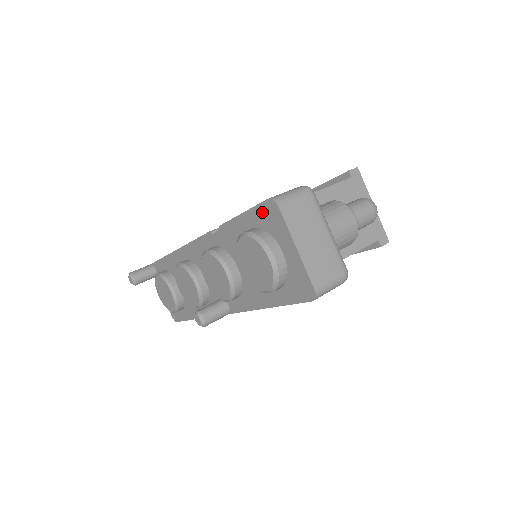
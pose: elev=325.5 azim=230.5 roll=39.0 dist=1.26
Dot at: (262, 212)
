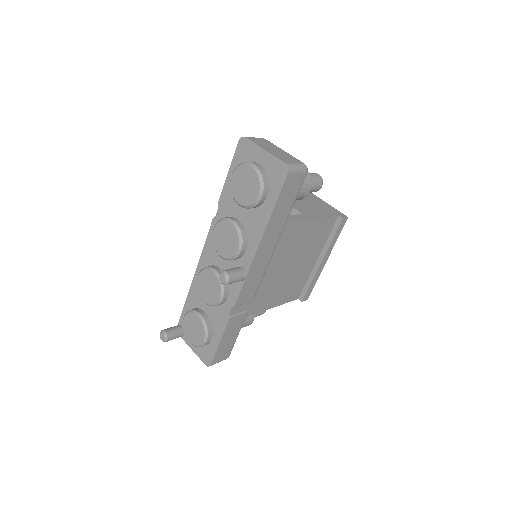
Dot at: (239, 154)
